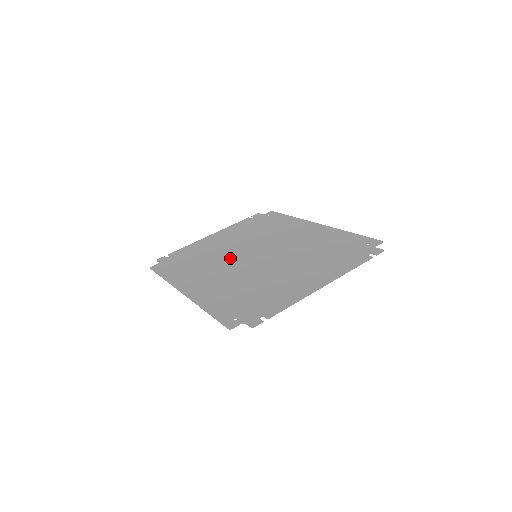
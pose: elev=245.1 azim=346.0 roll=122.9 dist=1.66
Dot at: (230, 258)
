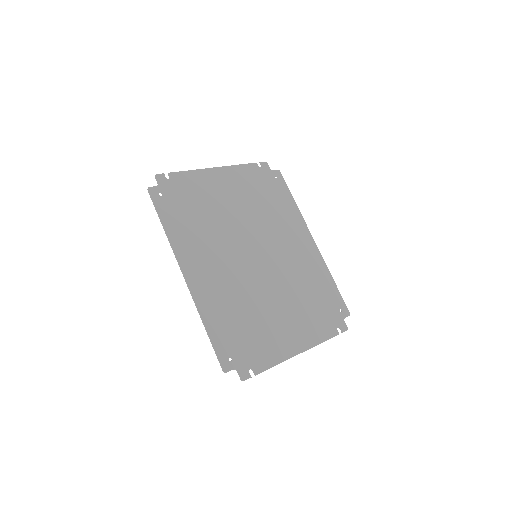
Dot at: (233, 241)
